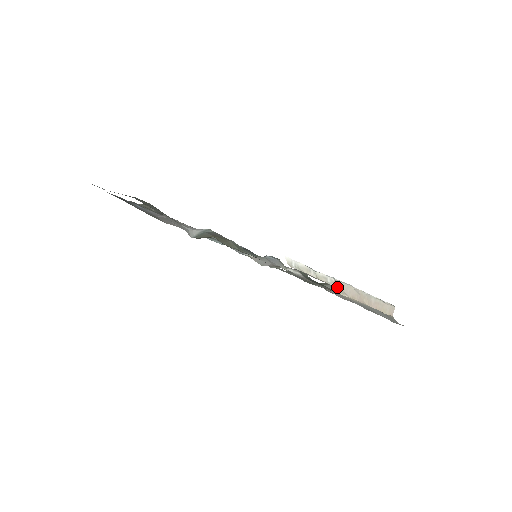
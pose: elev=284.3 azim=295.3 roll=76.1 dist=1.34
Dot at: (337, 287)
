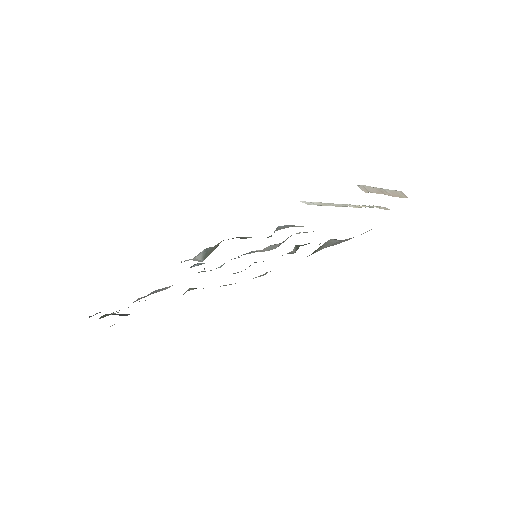
Dot at: (364, 190)
